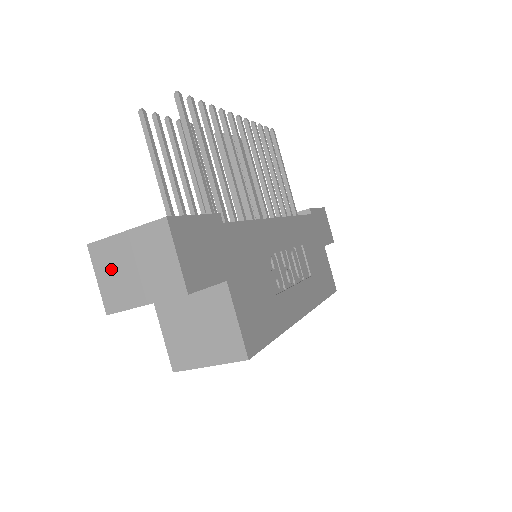
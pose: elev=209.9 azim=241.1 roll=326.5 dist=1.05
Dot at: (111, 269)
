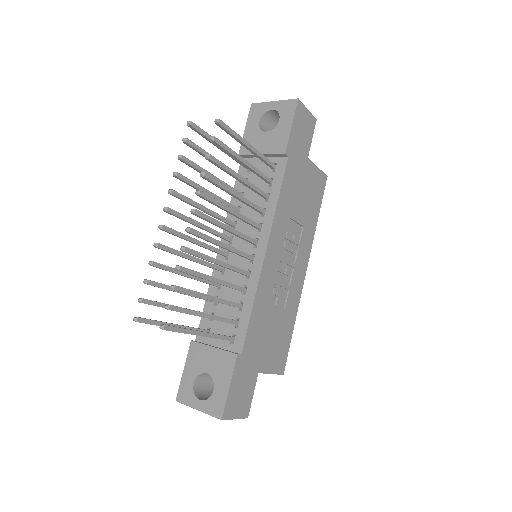
Dot at: occluded
